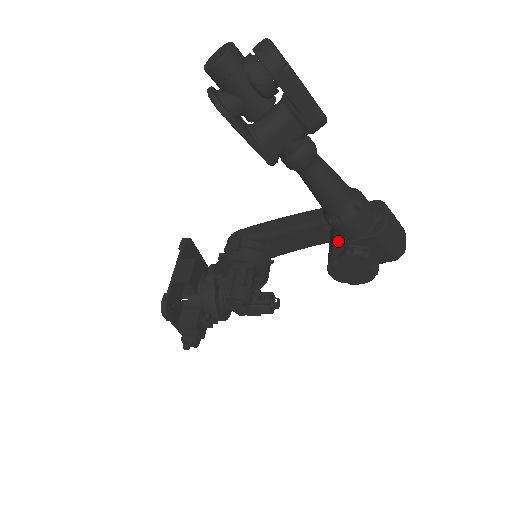
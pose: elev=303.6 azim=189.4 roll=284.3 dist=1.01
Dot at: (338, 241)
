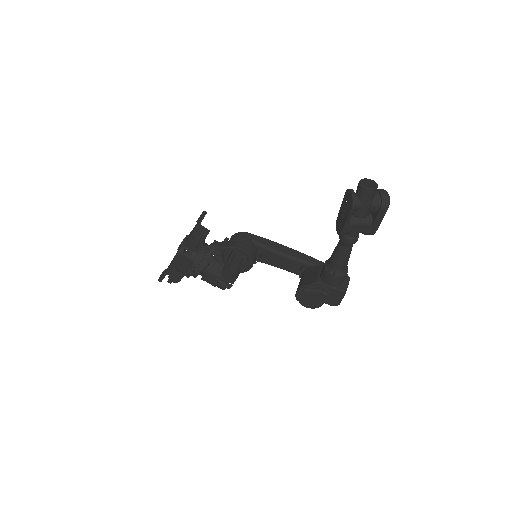
Dot at: (319, 281)
